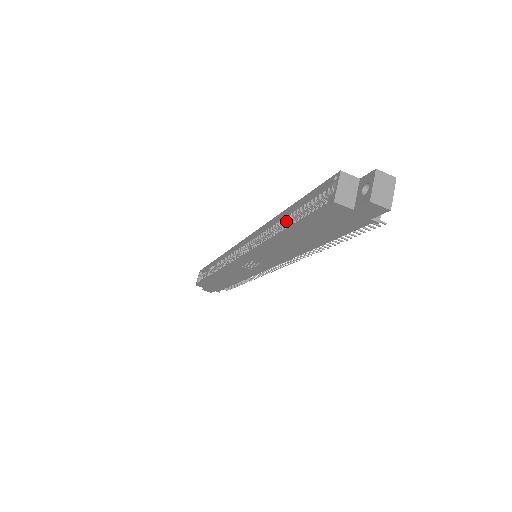
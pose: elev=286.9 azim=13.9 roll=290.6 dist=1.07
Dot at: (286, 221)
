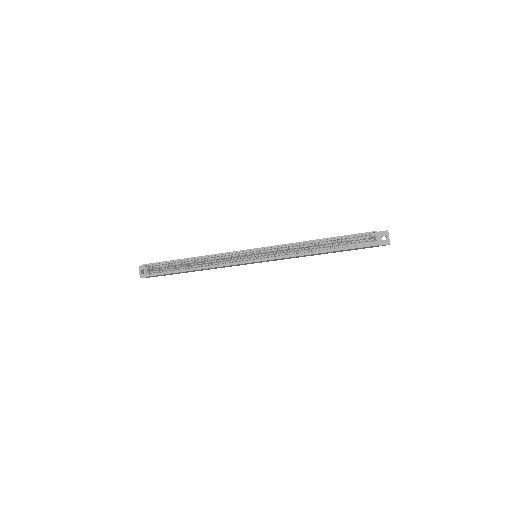
Dot at: occluded
